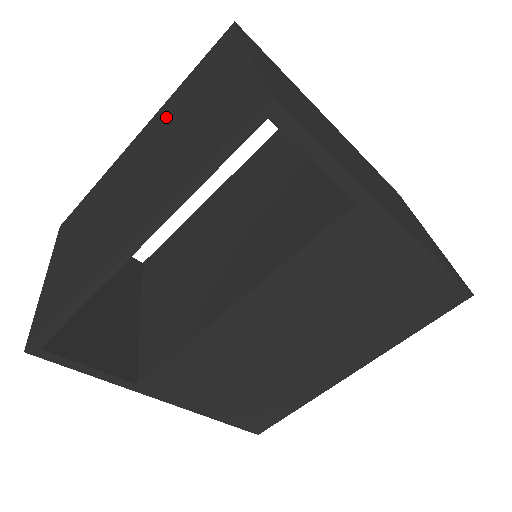
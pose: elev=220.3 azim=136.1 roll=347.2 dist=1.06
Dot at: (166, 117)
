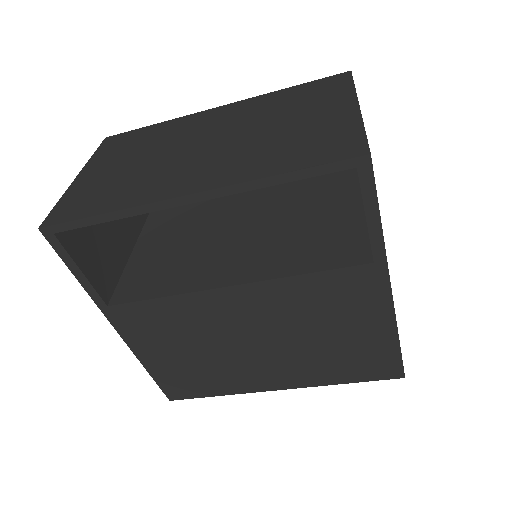
Dot at: (257, 109)
